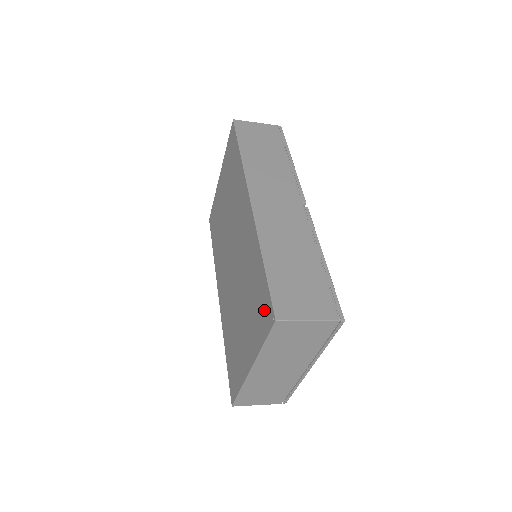
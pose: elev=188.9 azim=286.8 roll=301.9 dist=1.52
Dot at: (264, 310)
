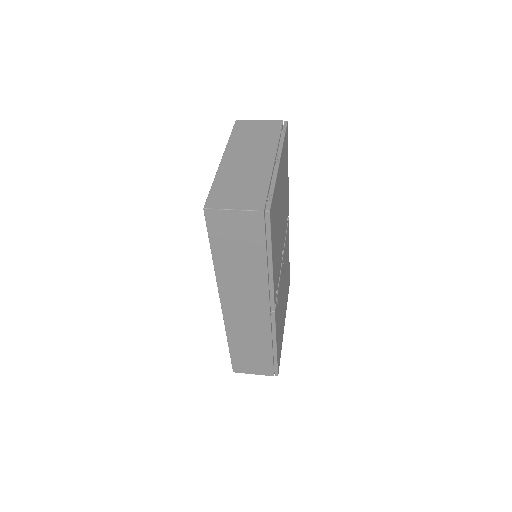
Dot at: occluded
